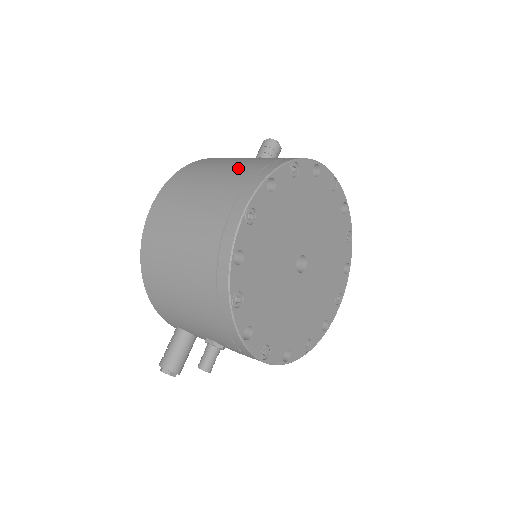
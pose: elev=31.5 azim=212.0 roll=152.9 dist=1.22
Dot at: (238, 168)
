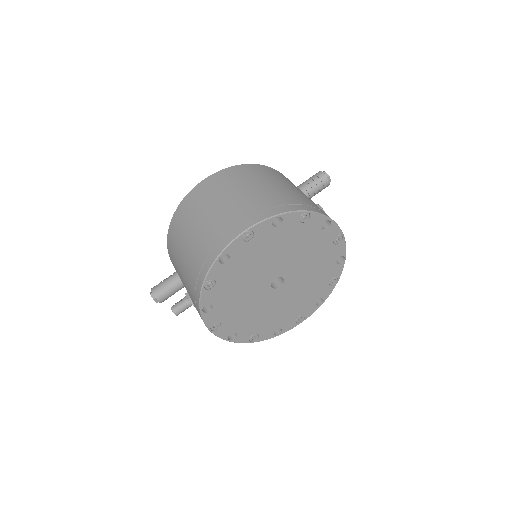
Dot at: (268, 193)
